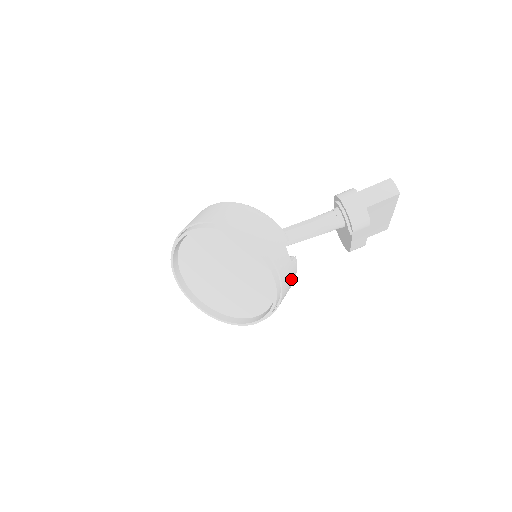
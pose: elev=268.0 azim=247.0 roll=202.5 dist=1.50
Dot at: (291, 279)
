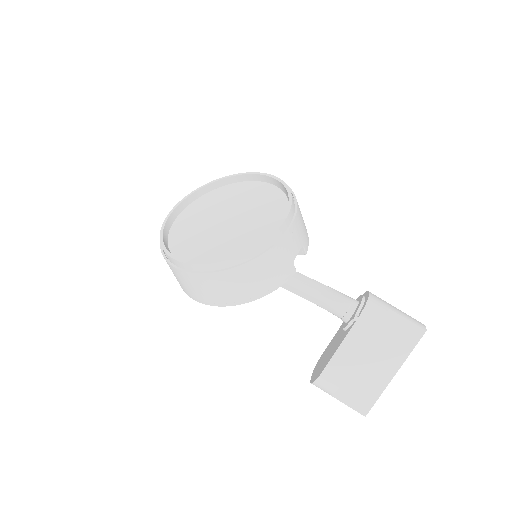
Dot at: (277, 272)
